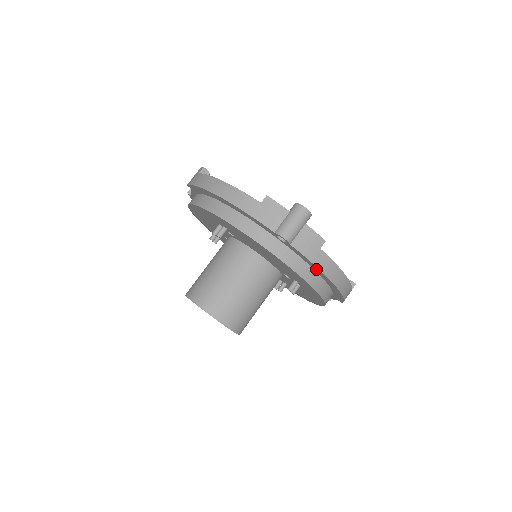
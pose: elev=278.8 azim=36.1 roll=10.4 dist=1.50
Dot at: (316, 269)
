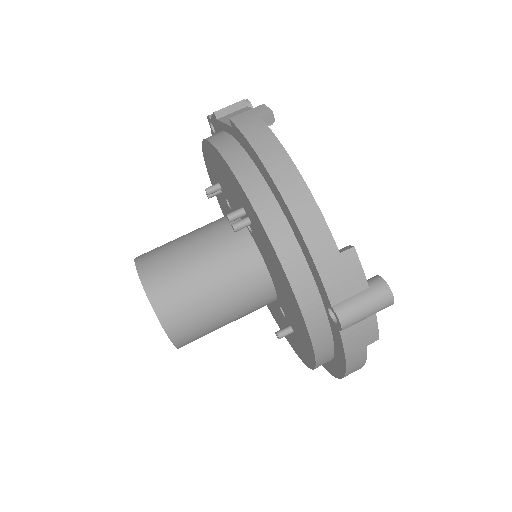
Dot at: (340, 357)
